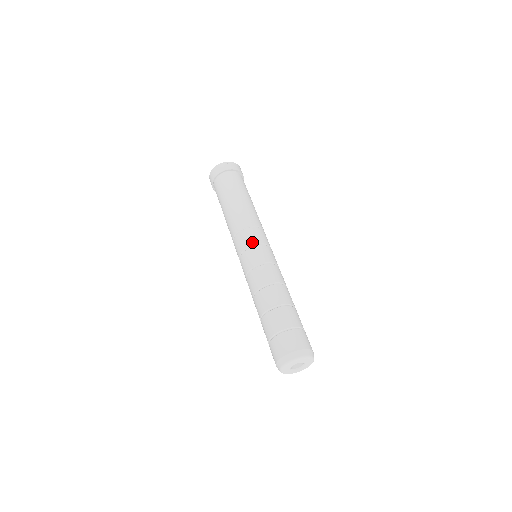
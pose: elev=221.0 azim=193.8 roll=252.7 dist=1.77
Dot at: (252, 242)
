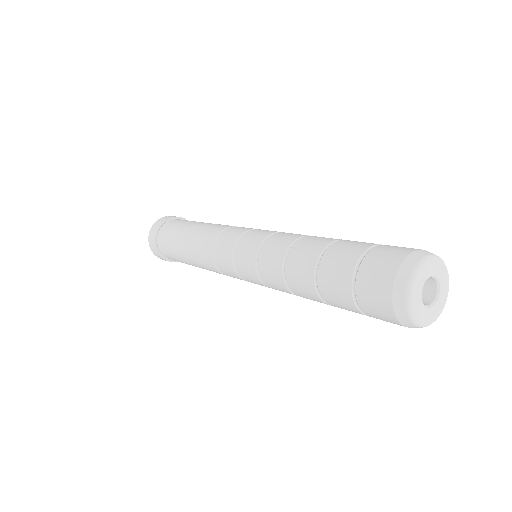
Dot at: (240, 232)
